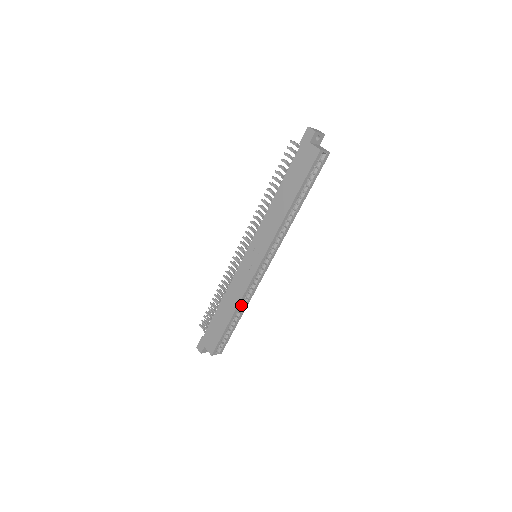
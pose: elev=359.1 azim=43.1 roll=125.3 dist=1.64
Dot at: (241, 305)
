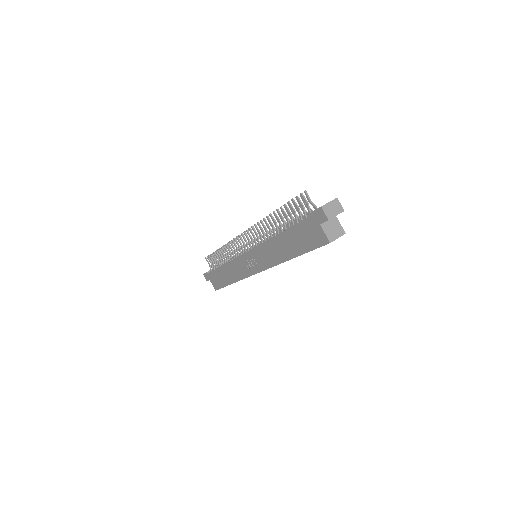
Dot at: occluded
